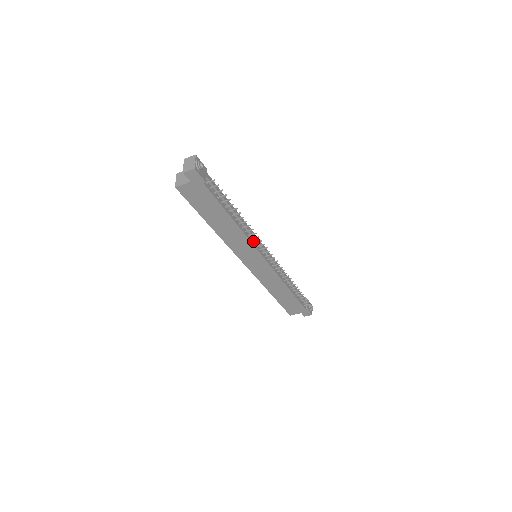
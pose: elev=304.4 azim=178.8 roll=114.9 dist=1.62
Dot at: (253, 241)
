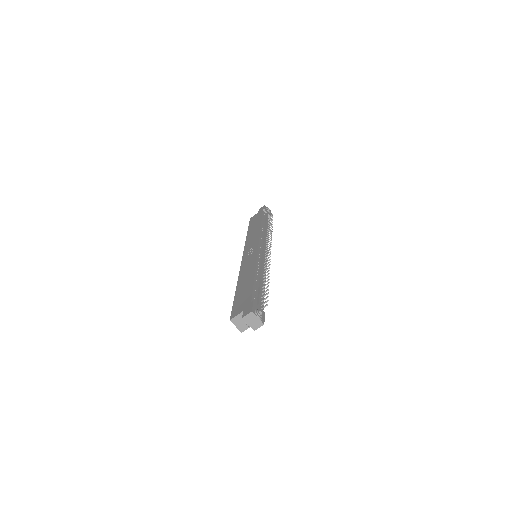
Dot at: (264, 264)
